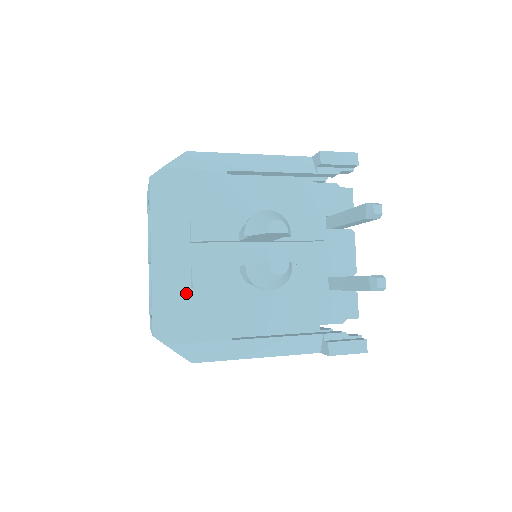
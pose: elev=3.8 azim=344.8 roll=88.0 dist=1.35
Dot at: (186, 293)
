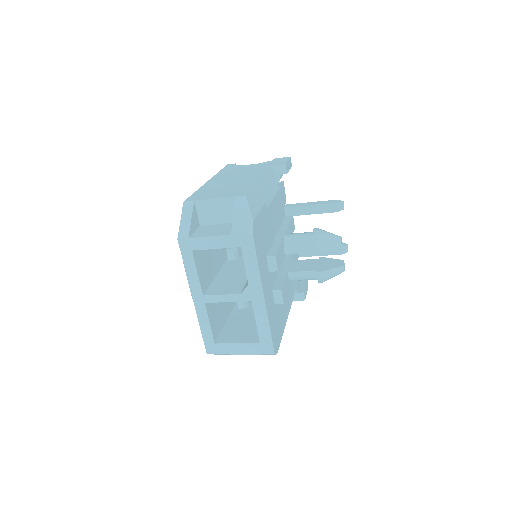
Dot at: (274, 310)
